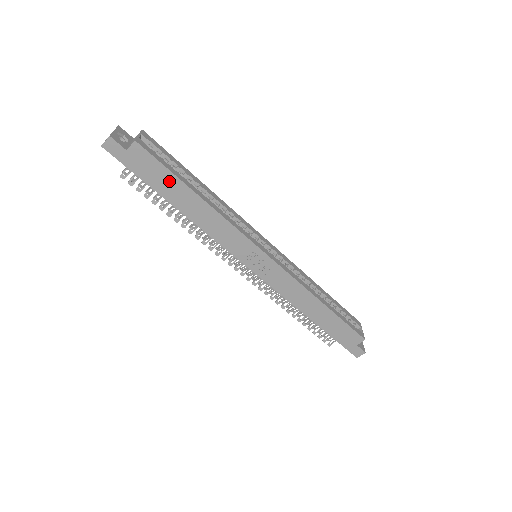
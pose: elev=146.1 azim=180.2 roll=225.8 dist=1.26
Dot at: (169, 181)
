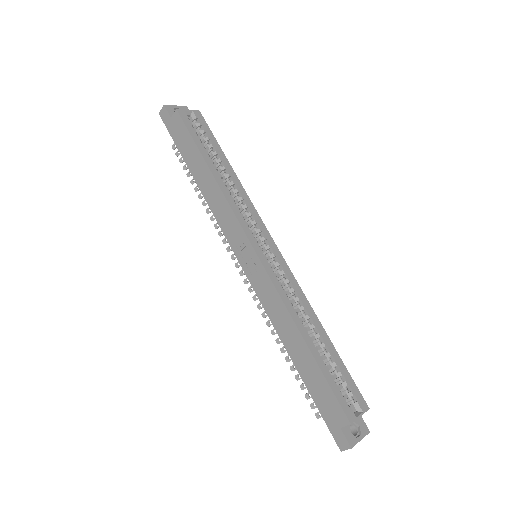
Dot at: (192, 150)
